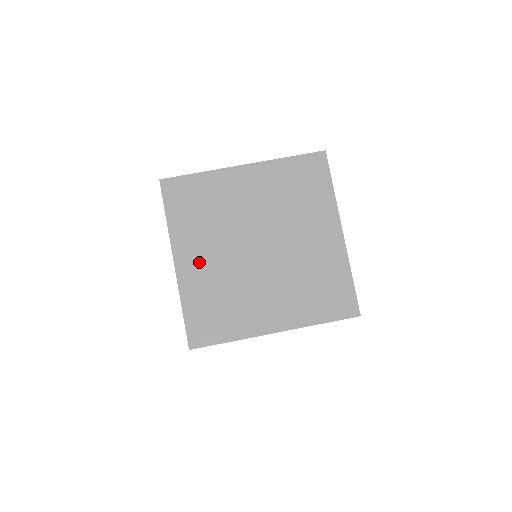
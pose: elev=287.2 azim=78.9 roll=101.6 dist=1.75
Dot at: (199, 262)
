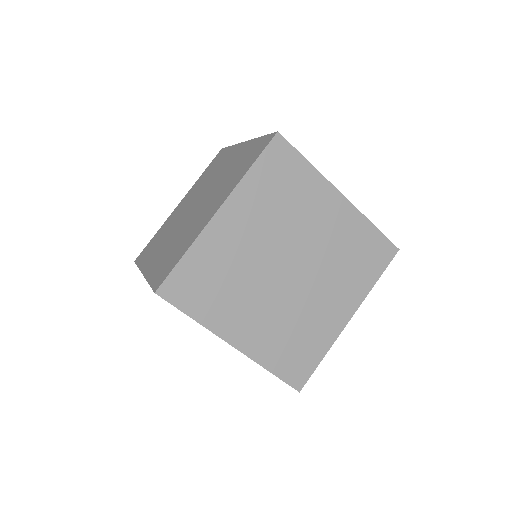
Dot at: (237, 231)
